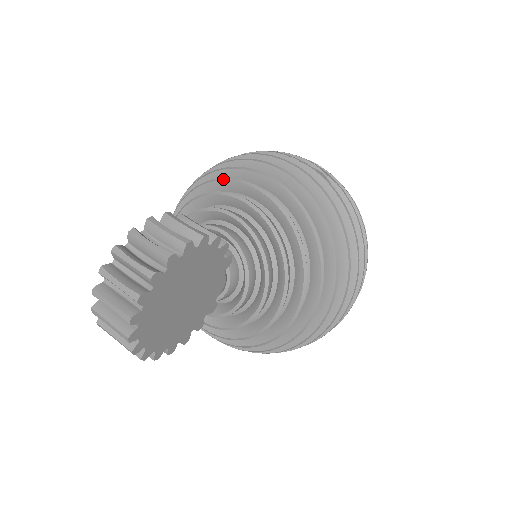
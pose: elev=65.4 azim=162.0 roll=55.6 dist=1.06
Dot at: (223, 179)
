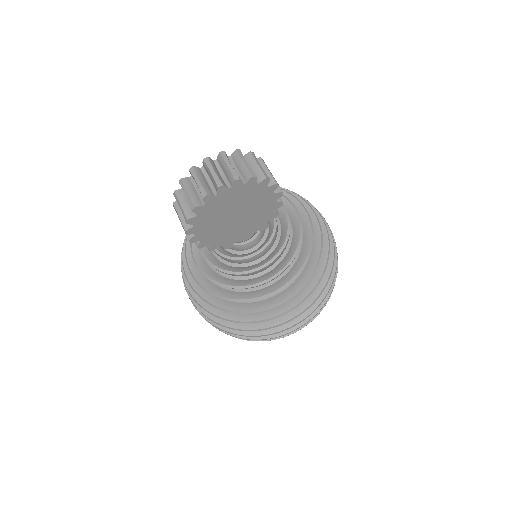
Dot at: (288, 192)
